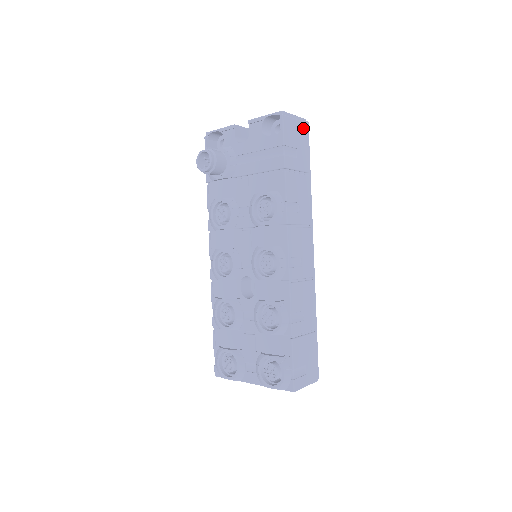
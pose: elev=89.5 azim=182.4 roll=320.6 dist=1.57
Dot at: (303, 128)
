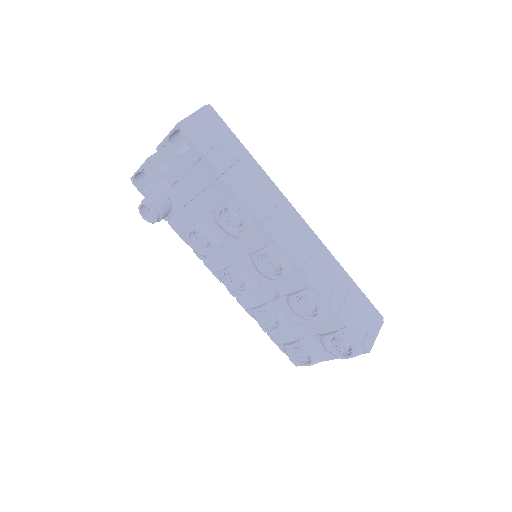
Dot at: (209, 117)
